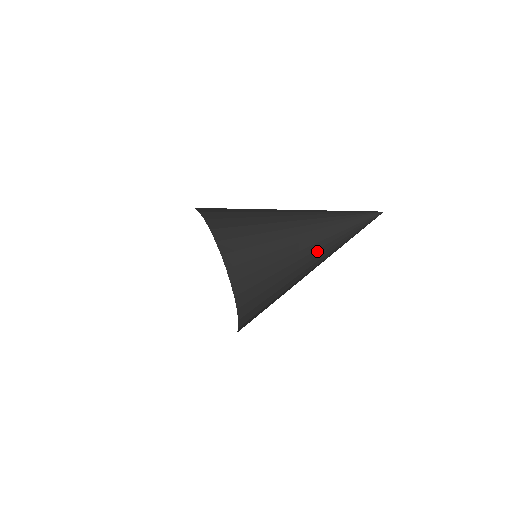
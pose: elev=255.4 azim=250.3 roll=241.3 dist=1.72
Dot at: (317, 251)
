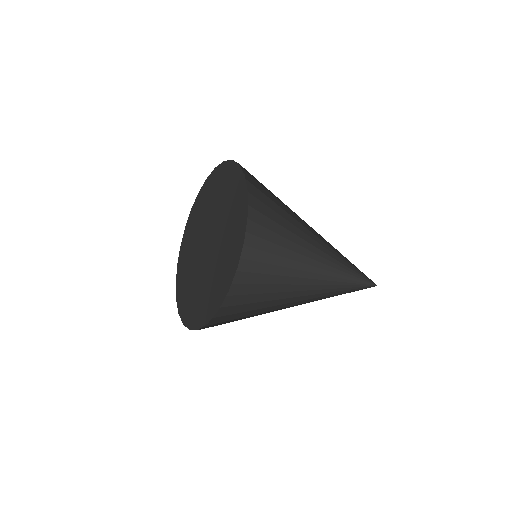
Dot at: (299, 272)
